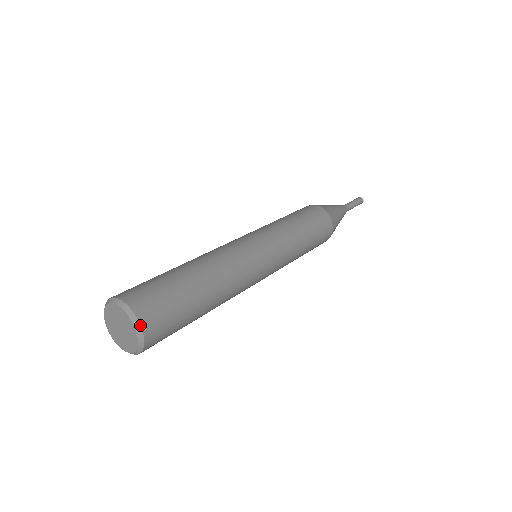
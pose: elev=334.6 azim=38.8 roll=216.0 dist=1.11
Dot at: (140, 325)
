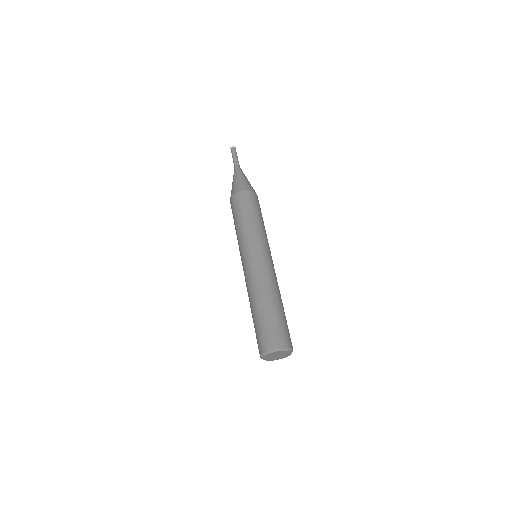
Dot at: (292, 349)
